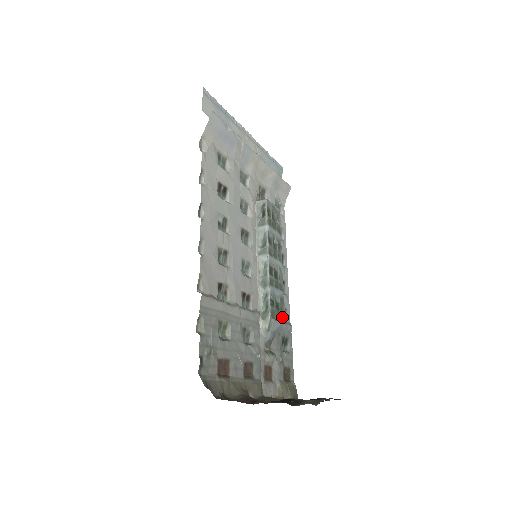
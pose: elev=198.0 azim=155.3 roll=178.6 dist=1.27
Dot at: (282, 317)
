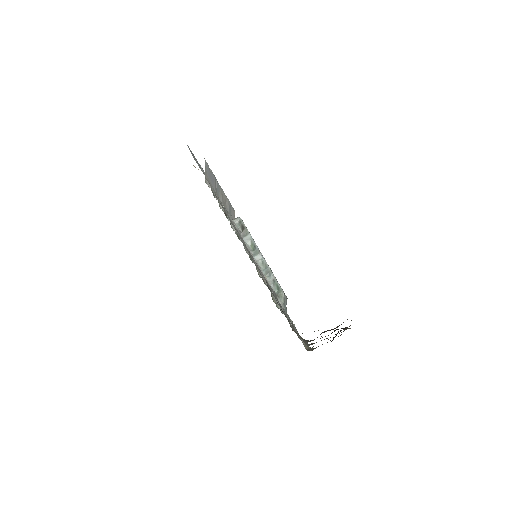
Dot at: occluded
